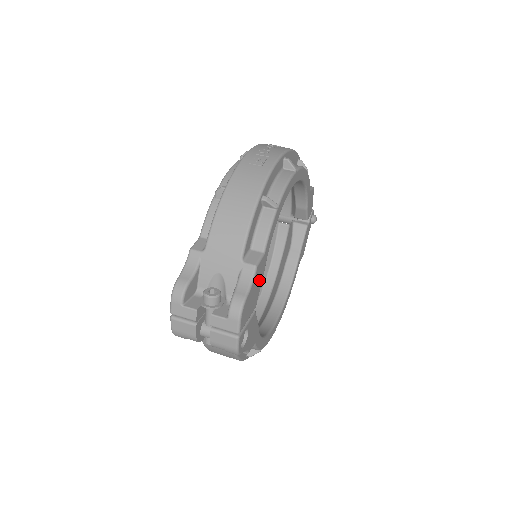
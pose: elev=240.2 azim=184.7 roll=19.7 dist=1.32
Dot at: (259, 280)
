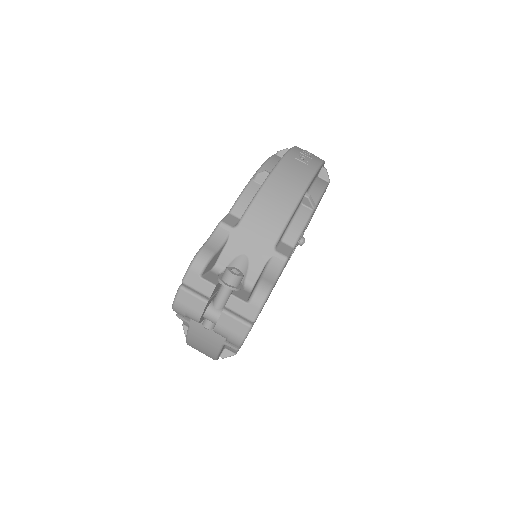
Dot at: occluded
